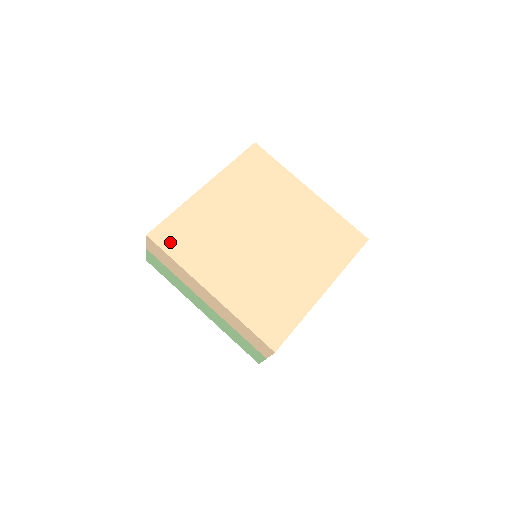
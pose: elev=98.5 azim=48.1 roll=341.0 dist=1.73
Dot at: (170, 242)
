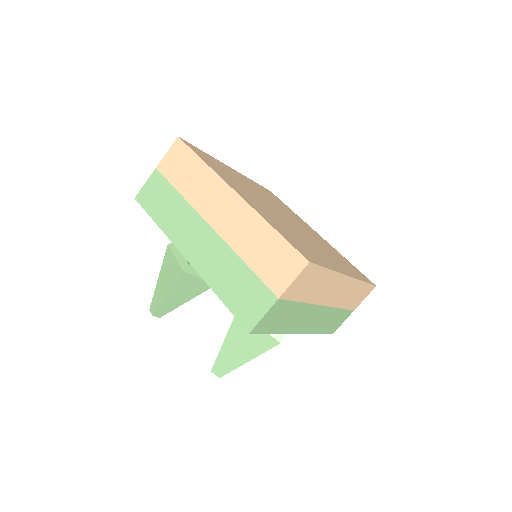
Dot at: (200, 154)
